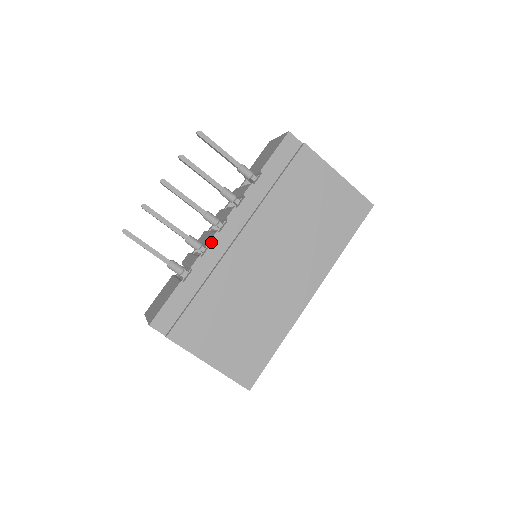
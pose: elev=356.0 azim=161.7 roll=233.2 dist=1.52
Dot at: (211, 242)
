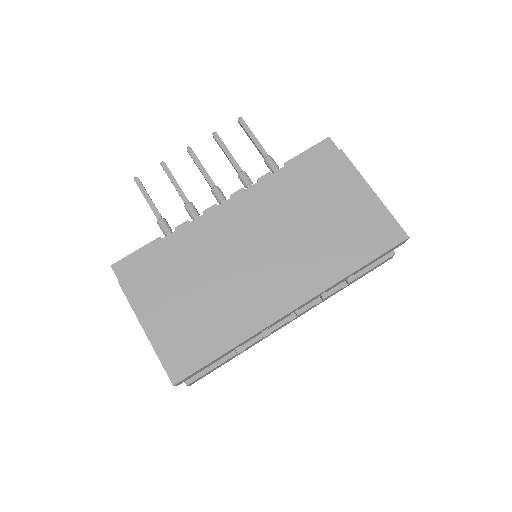
Dot at: (205, 211)
